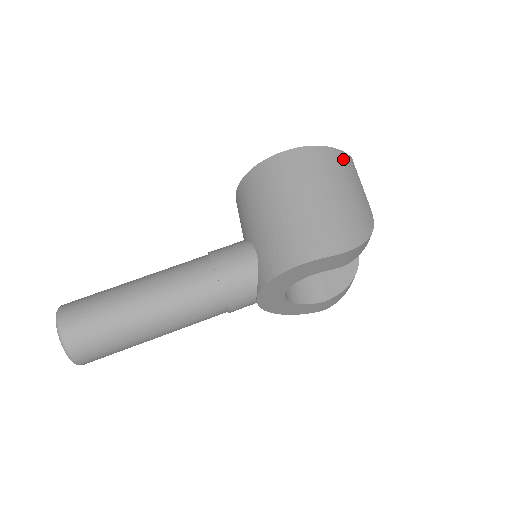
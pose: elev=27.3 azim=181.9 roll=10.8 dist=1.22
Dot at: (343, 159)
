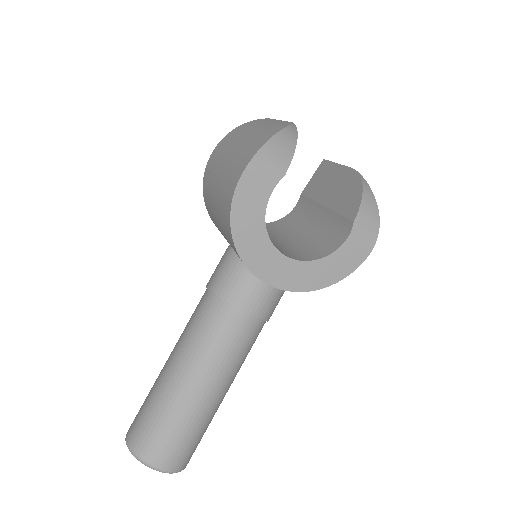
Dot at: (251, 123)
